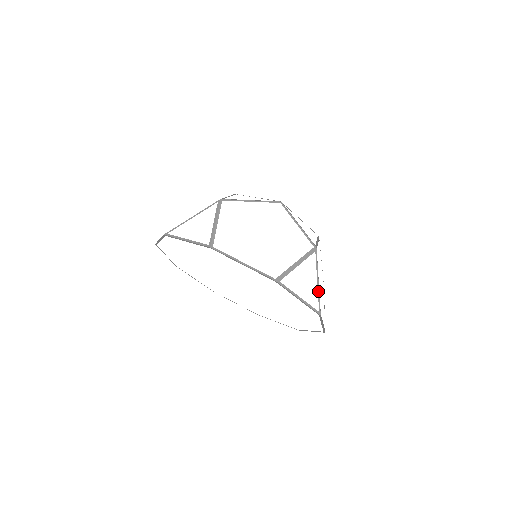
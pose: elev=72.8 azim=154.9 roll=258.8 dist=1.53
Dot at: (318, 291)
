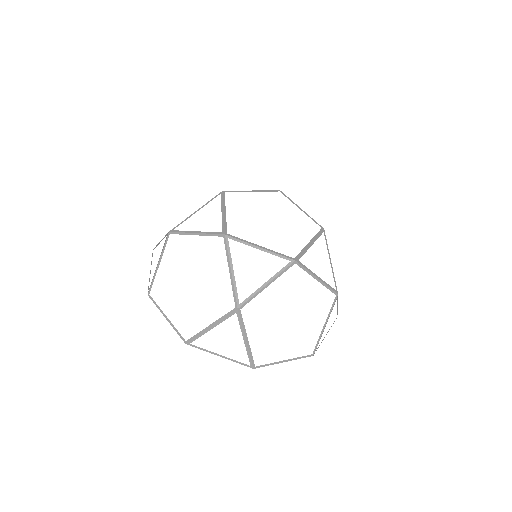
Dot at: (247, 348)
